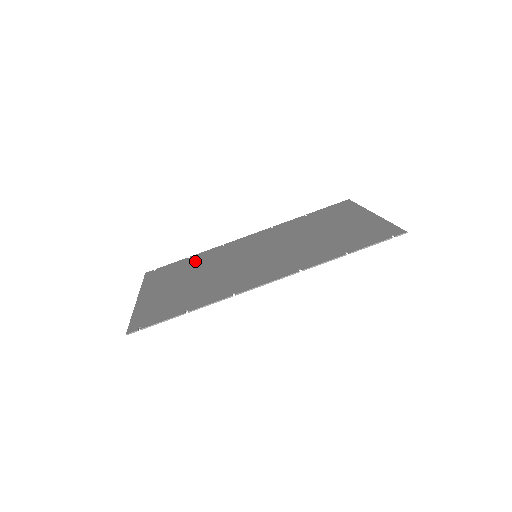
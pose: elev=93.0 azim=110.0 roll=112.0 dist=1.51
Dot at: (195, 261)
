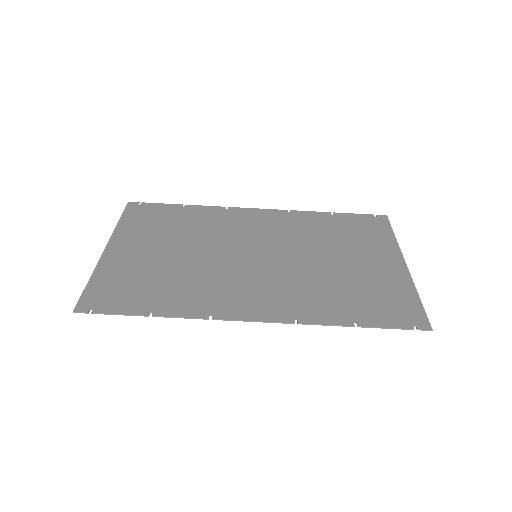
Dot at: (188, 218)
